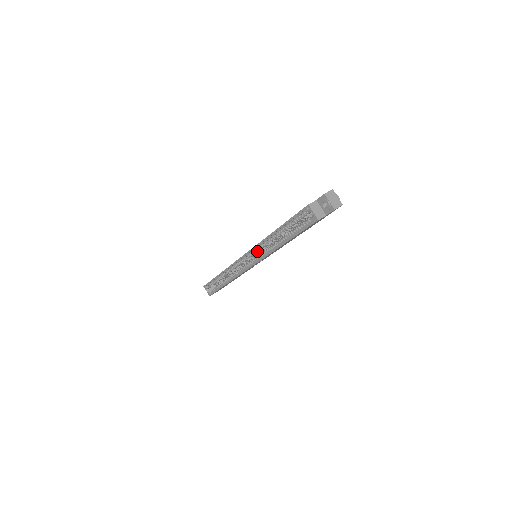
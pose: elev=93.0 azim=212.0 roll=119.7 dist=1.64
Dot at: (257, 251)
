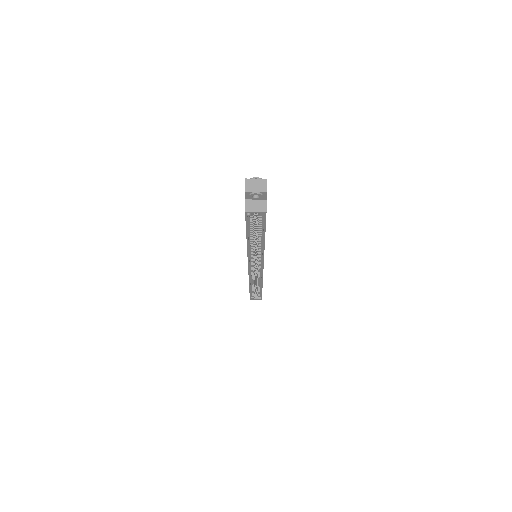
Dot at: (253, 258)
